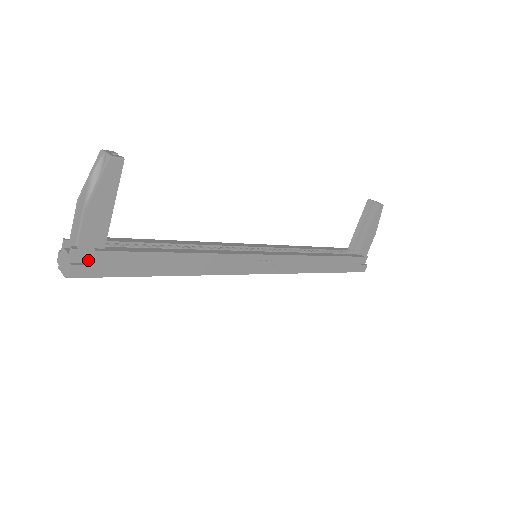
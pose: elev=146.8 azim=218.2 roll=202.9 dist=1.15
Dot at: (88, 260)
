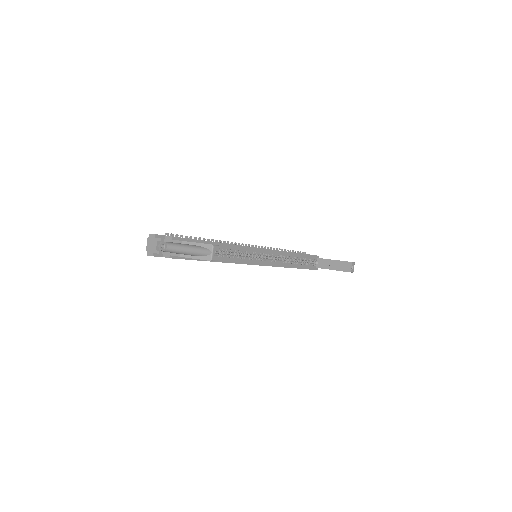
Dot at: (163, 254)
